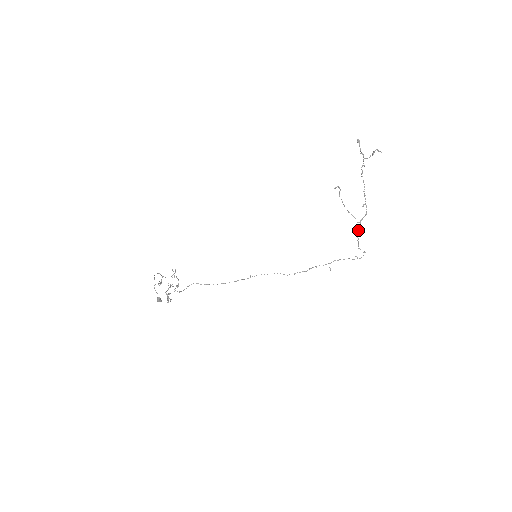
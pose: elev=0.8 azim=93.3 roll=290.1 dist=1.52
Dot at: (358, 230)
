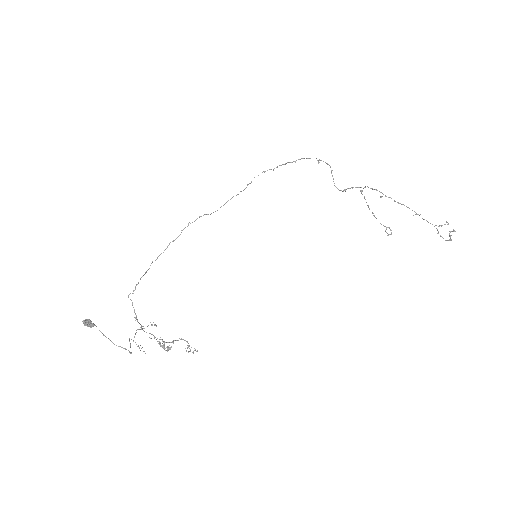
Dot at: occluded
